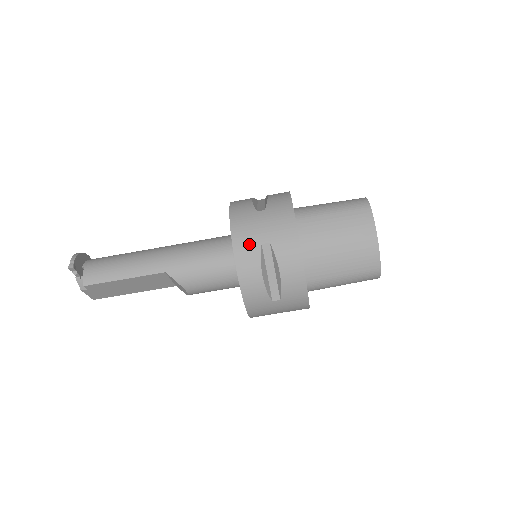
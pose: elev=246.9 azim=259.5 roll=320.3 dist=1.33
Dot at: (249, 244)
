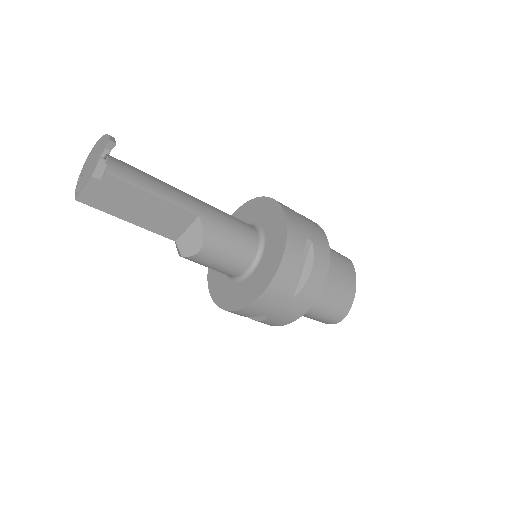
Dot at: (299, 232)
